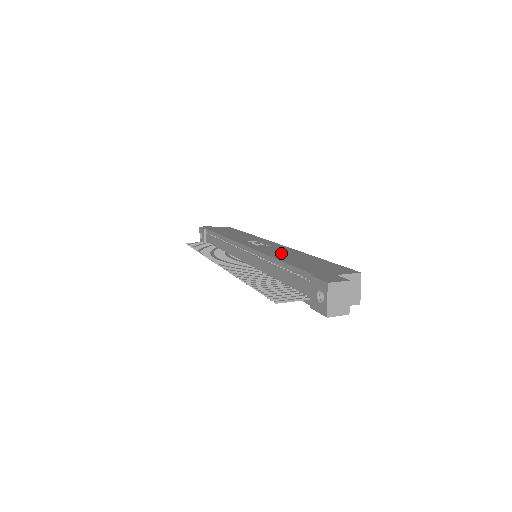
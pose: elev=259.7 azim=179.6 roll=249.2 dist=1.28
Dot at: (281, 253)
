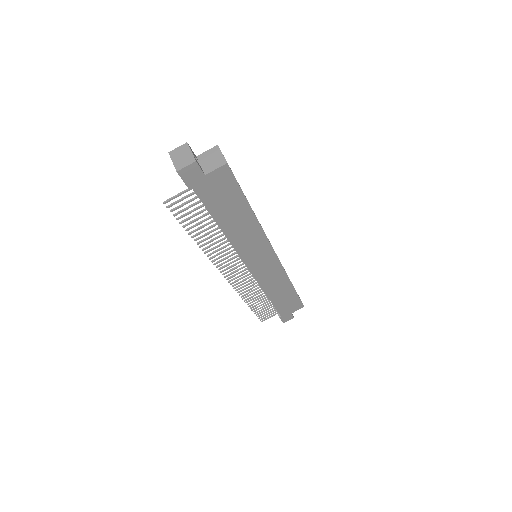
Dot at: occluded
